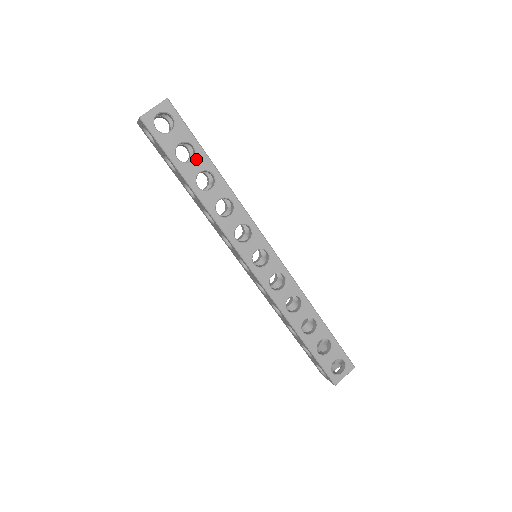
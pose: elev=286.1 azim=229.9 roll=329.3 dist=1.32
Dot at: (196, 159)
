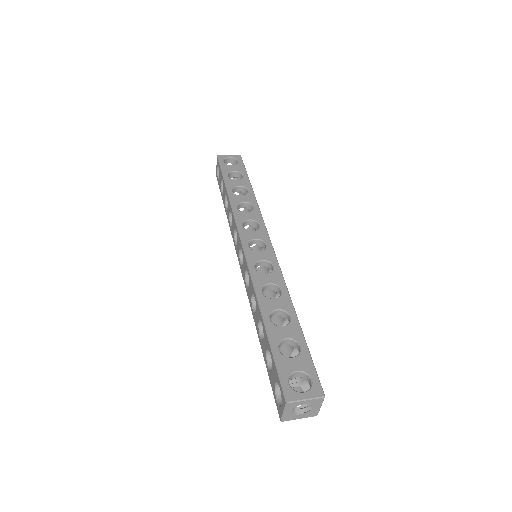
Dot at: (241, 180)
